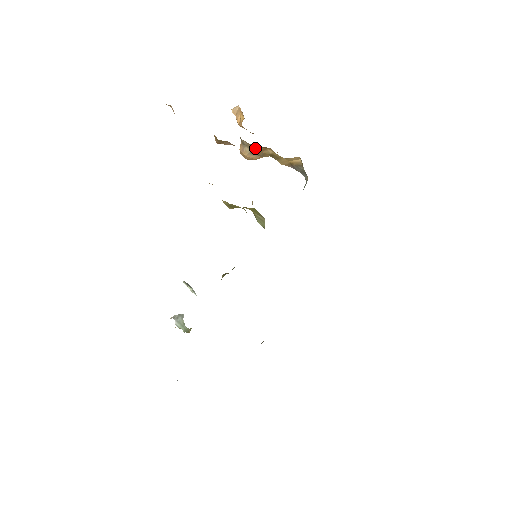
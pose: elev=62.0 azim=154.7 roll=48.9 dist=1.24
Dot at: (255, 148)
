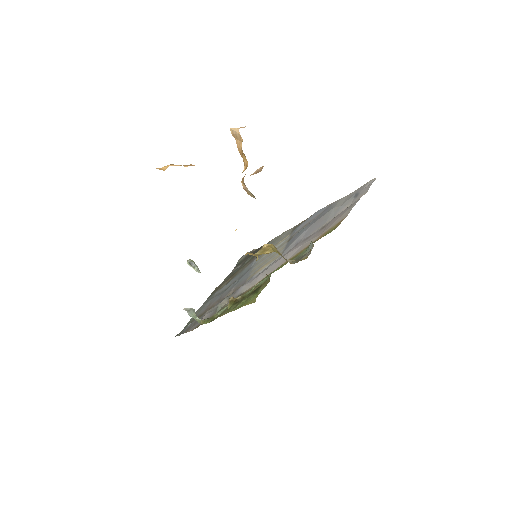
Dot at: occluded
